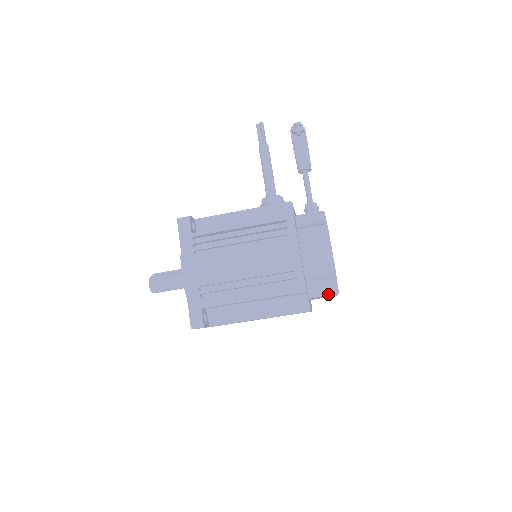
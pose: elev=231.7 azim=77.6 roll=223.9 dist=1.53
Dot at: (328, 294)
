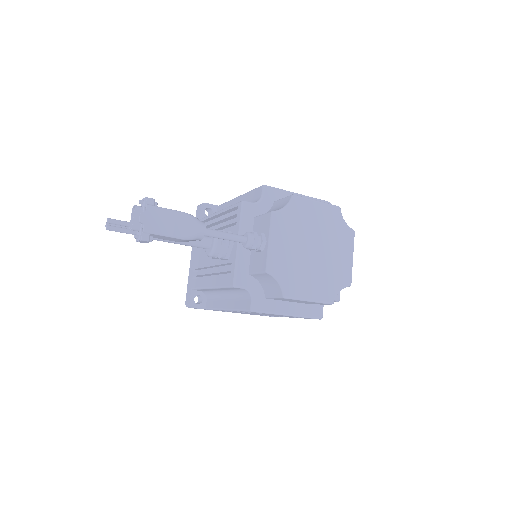
Dot at: occluded
